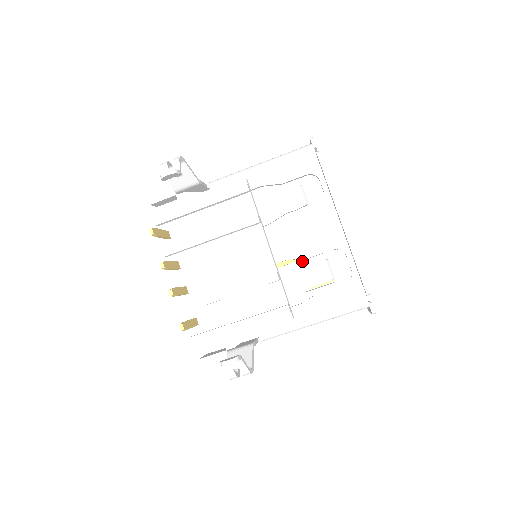
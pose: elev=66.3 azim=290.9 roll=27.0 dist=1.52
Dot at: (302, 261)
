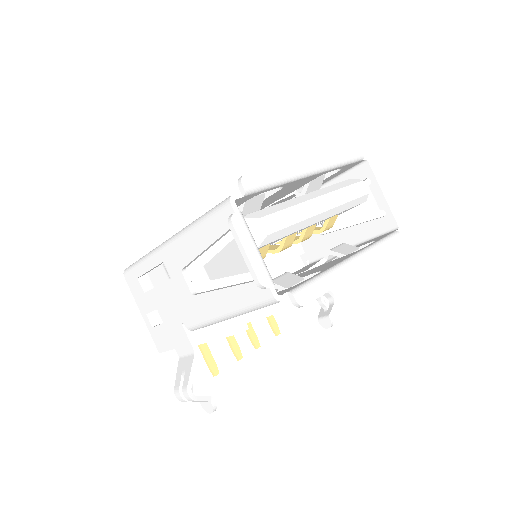
Dot at: occluded
